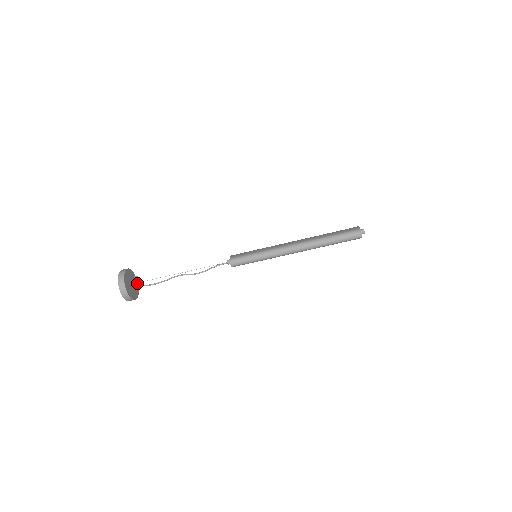
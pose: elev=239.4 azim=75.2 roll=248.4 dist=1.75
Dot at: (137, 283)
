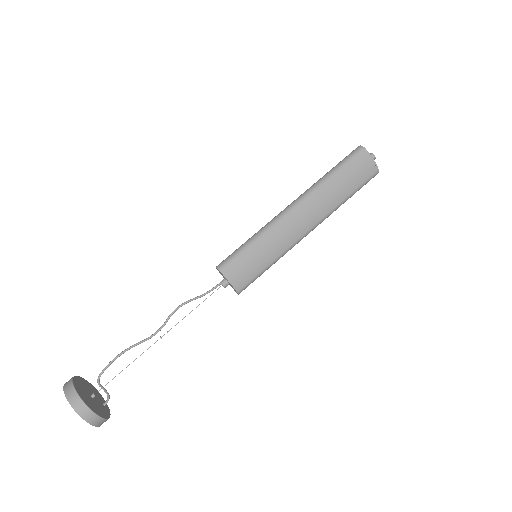
Dot at: (108, 415)
